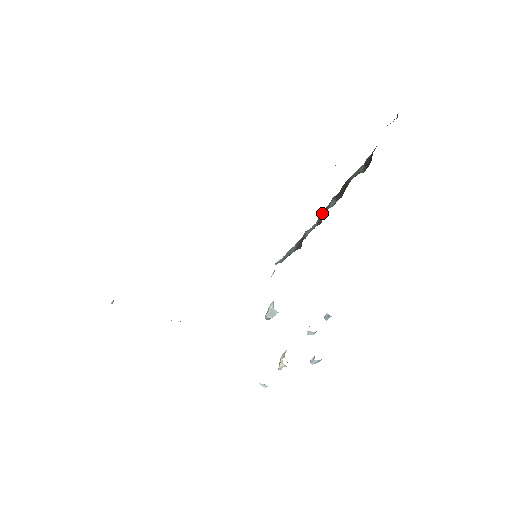
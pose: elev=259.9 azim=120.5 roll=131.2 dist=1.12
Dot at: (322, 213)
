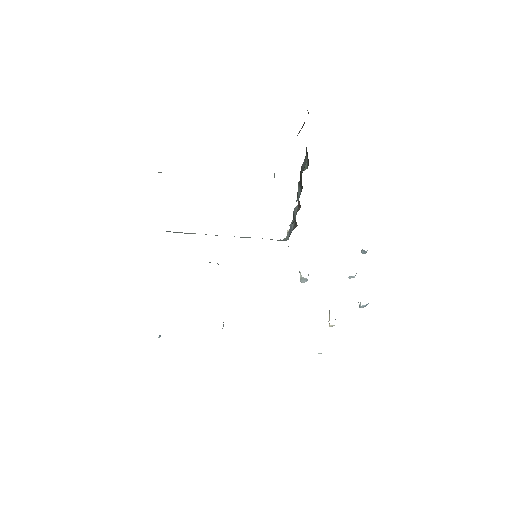
Dot at: (297, 195)
